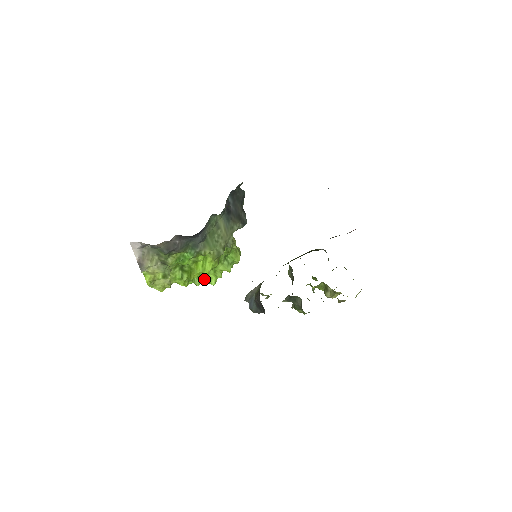
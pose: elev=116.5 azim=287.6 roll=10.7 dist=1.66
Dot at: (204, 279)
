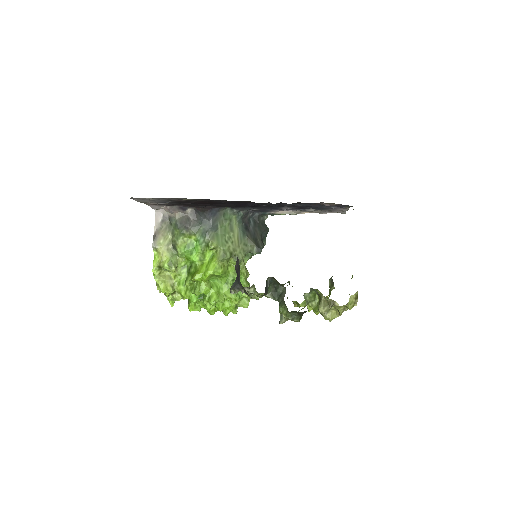
Dot at: (205, 290)
